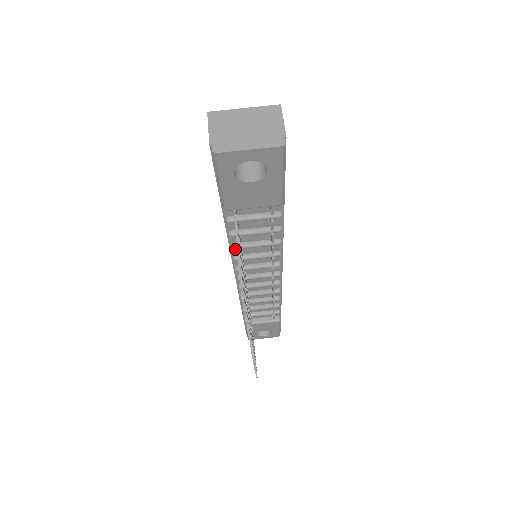
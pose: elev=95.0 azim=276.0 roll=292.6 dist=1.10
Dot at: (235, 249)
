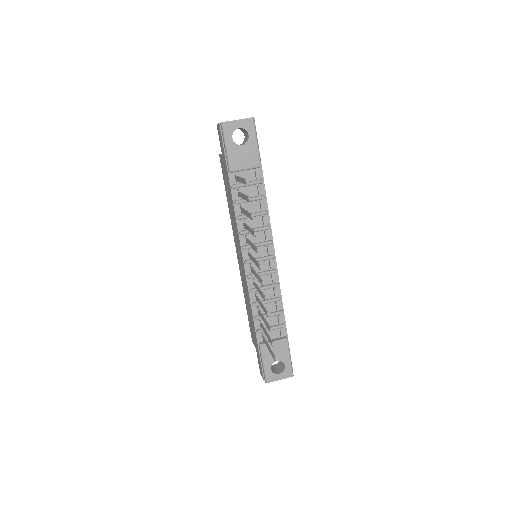
Dot at: (240, 218)
